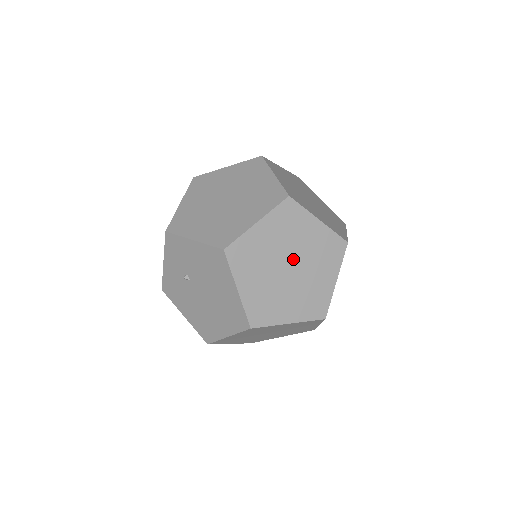
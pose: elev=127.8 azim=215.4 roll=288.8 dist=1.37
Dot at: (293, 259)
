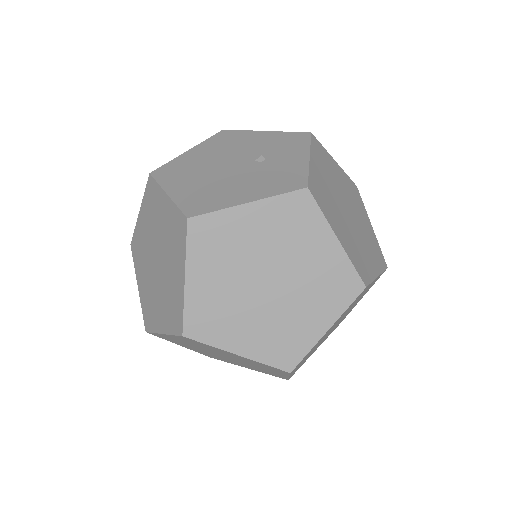
Dot at: occluded
